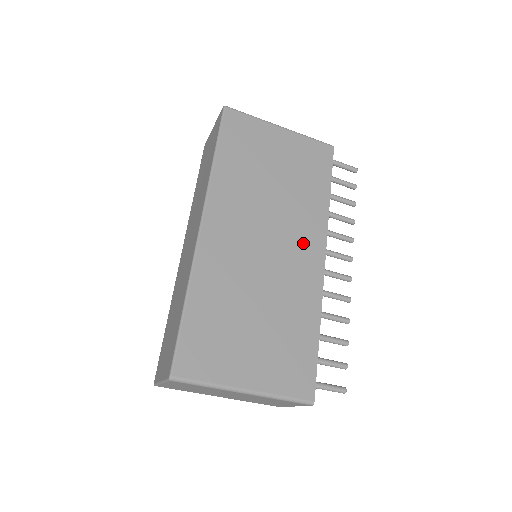
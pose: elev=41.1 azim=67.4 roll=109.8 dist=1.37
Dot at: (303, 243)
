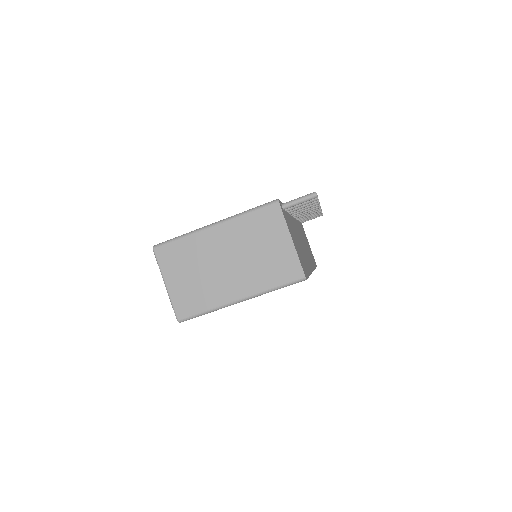
Dot at: occluded
